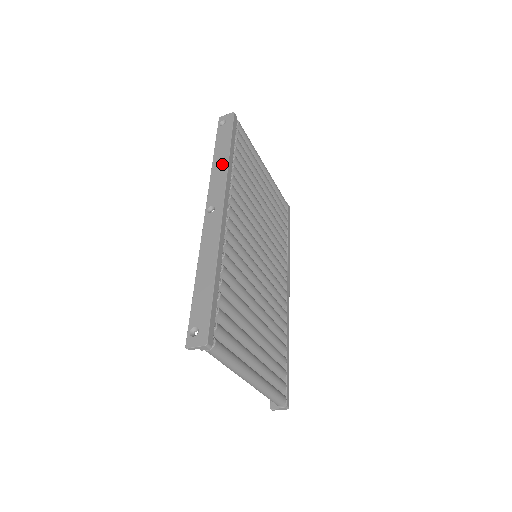
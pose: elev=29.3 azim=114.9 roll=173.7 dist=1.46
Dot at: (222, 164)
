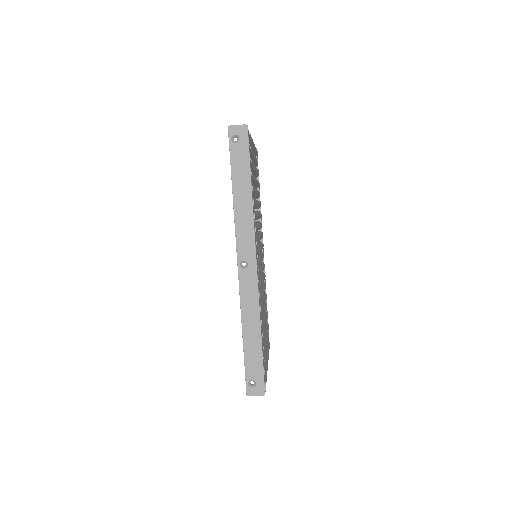
Dot at: (246, 207)
